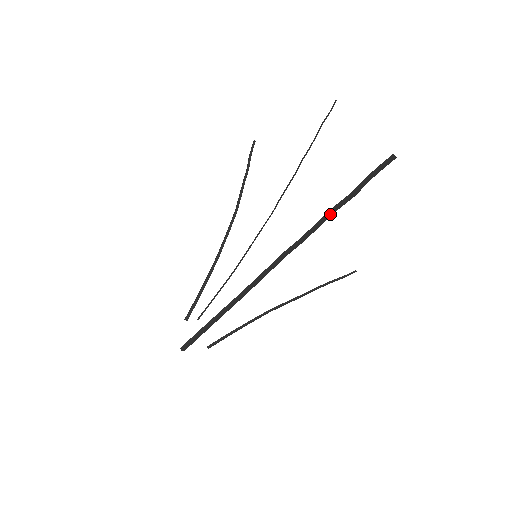
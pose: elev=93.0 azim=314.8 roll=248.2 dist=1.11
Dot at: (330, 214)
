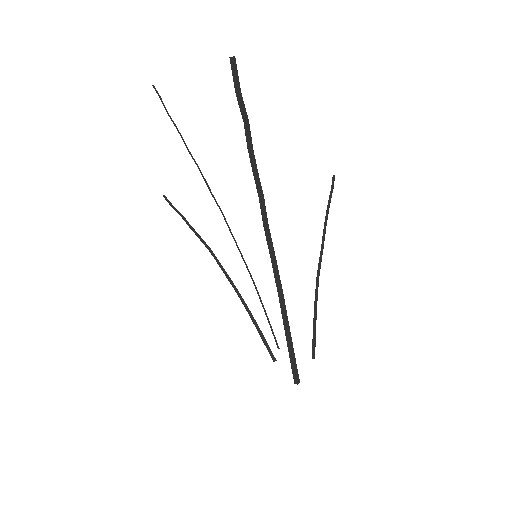
Dot at: (252, 156)
